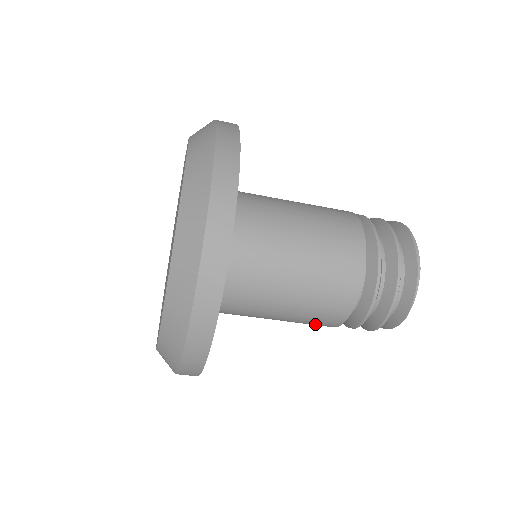
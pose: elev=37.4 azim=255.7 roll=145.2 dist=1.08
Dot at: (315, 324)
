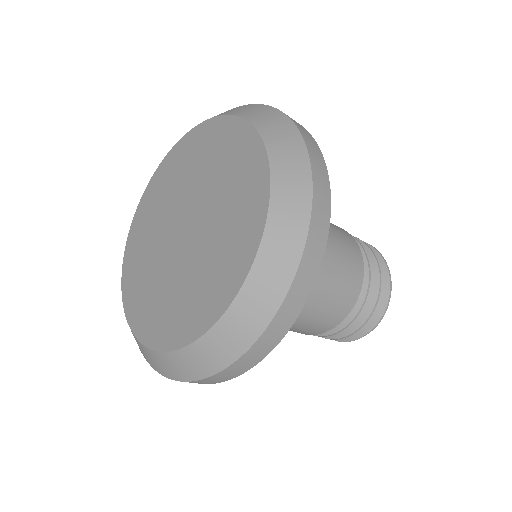
Dot at: occluded
